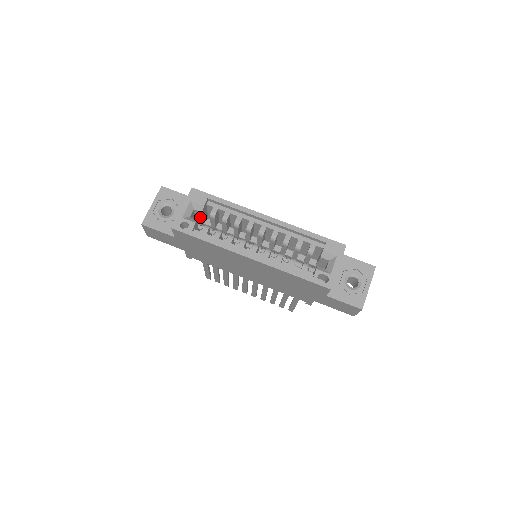
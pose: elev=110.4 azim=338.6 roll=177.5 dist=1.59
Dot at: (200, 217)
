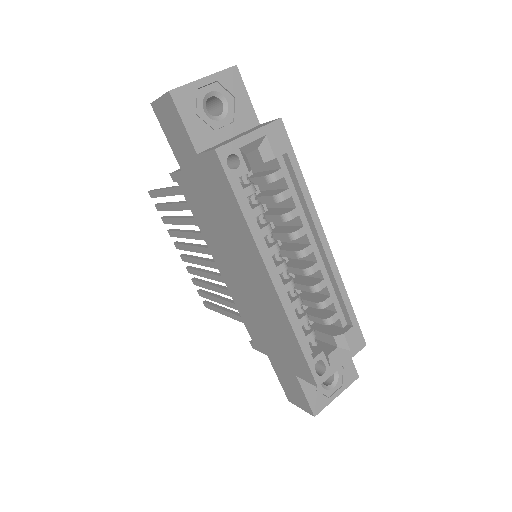
Dot at: (249, 160)
